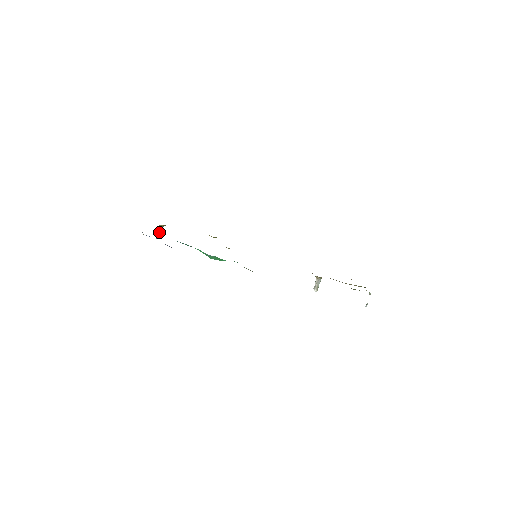
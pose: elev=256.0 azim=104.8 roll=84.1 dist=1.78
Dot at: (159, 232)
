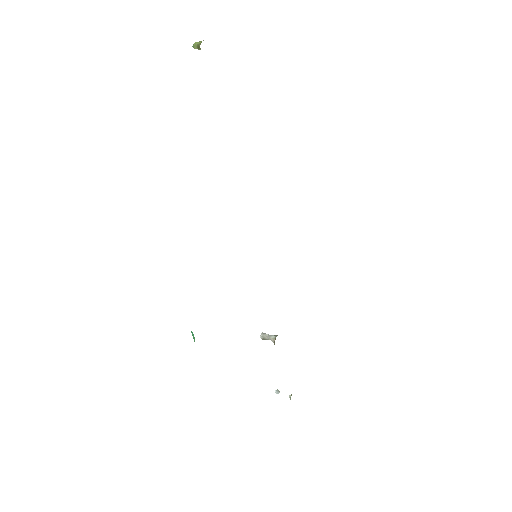
Dot at: (193, 46)
